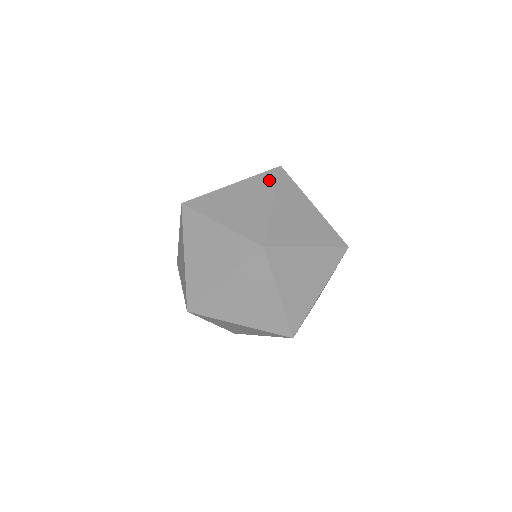
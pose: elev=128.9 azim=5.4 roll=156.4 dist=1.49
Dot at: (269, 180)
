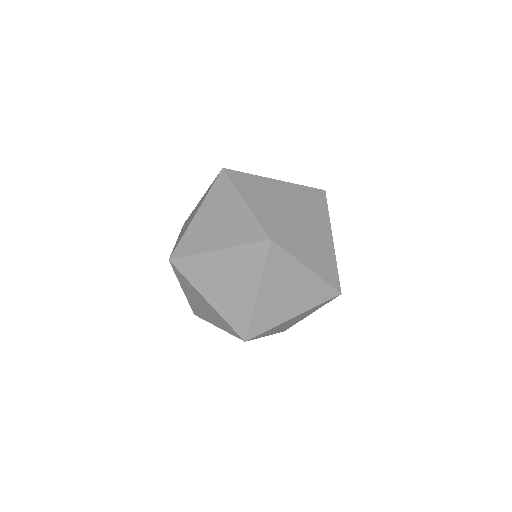
Dot at: (324, 210)
